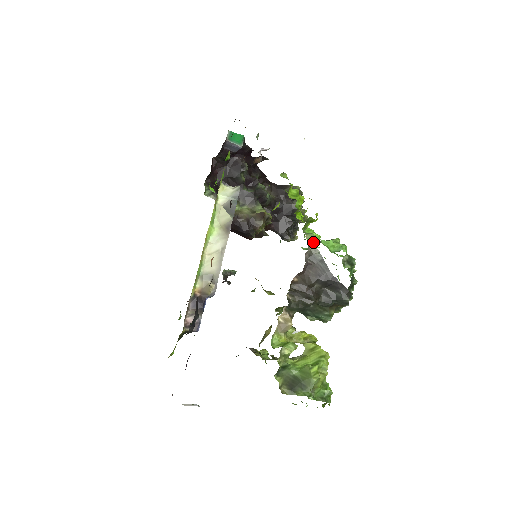
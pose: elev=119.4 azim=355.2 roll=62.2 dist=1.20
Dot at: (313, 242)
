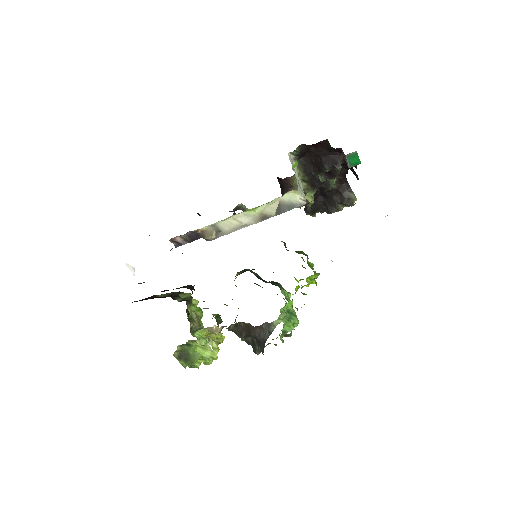
Dot at: (279, 321)
